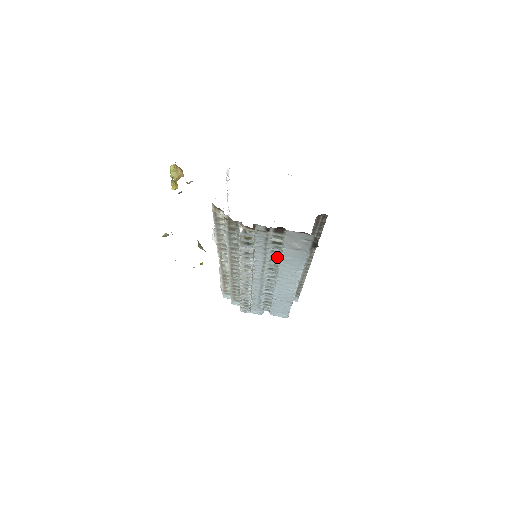
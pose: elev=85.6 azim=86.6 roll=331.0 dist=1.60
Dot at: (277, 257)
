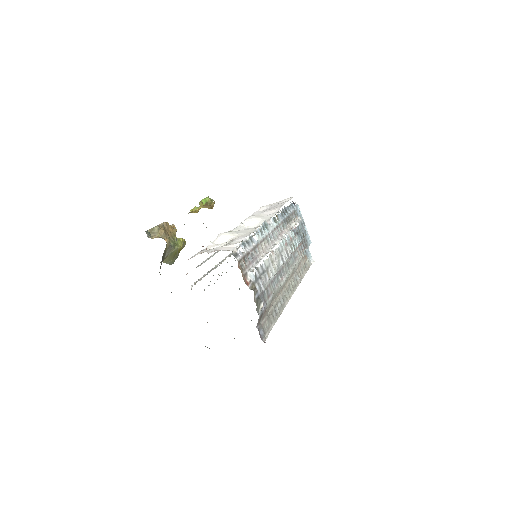
Dot at: occluded
